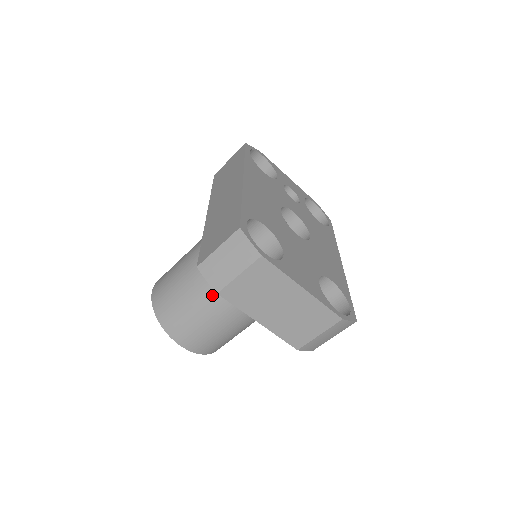
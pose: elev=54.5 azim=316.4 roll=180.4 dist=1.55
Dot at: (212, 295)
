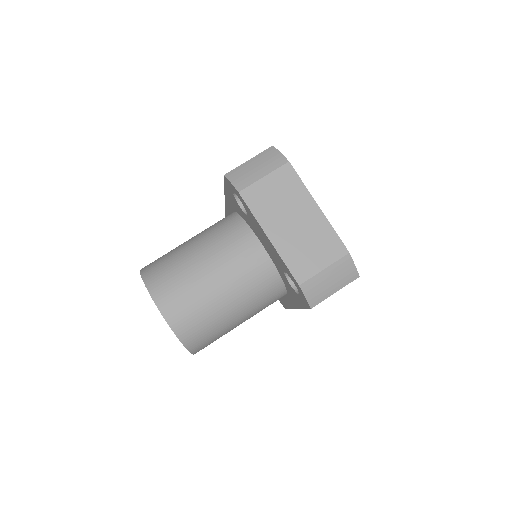
Dot at: (214, 251)
